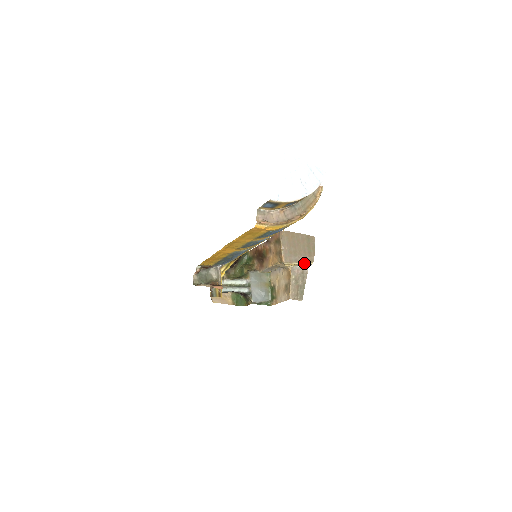
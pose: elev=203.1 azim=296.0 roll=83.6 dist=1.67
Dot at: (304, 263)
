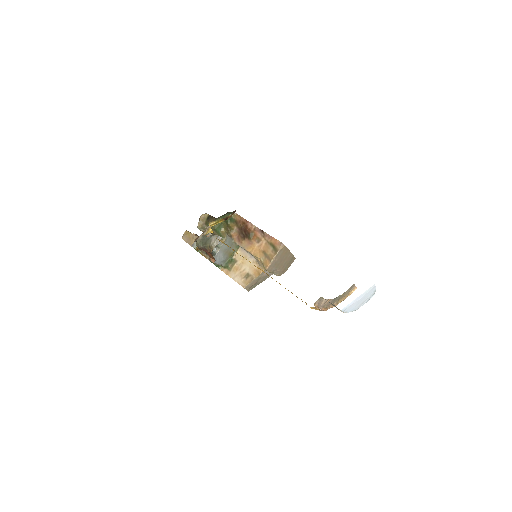
Dot at: (276, 274)
